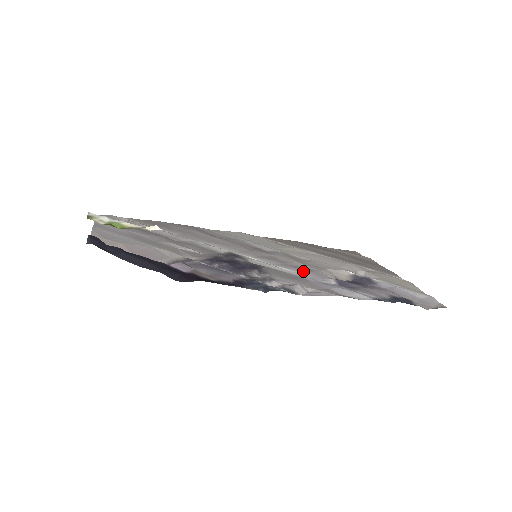
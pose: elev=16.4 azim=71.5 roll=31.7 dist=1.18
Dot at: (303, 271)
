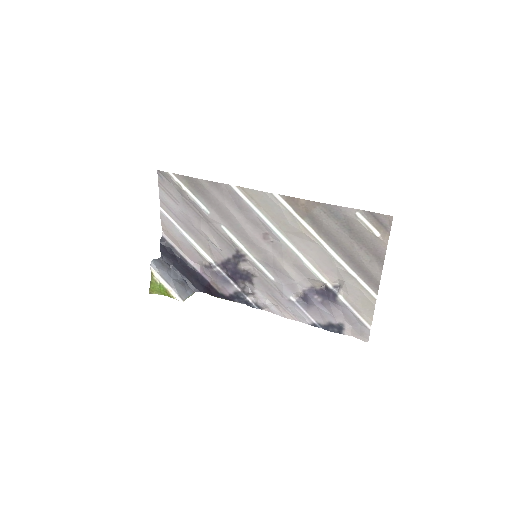
Dot at: (281, 284)
